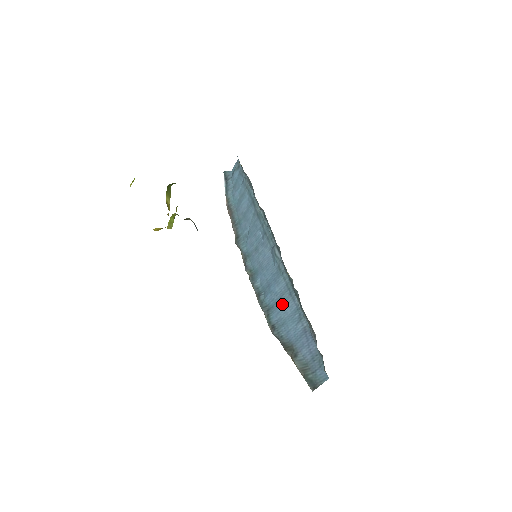
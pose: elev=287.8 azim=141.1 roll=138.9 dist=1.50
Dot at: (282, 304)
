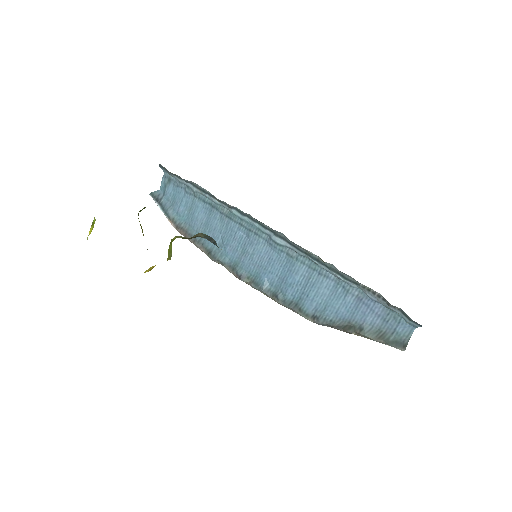
Dot at: (313, 289)
